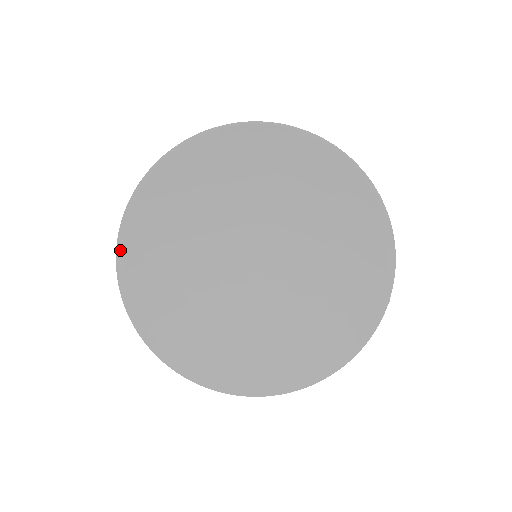
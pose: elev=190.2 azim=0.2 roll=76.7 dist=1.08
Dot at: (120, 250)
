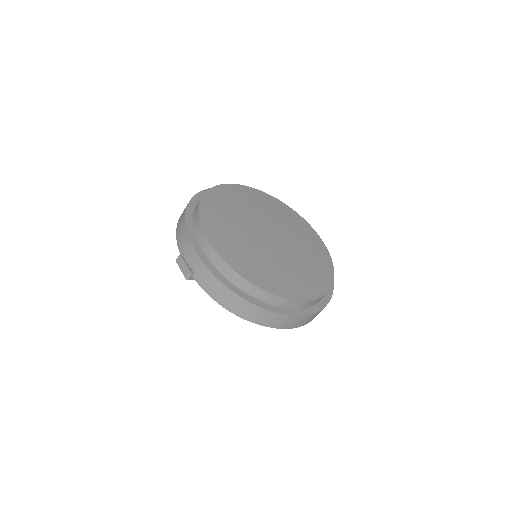
Dot at: (209, 267)
